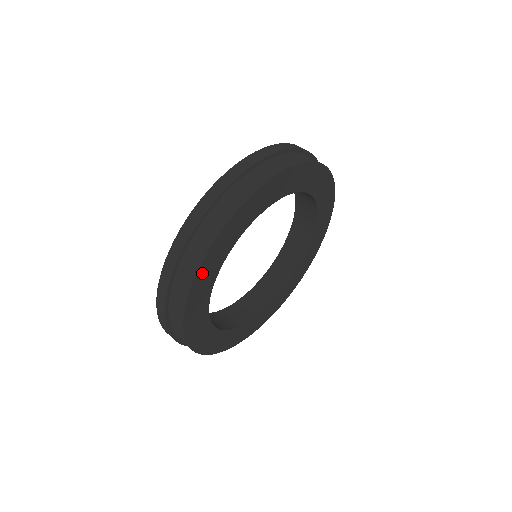
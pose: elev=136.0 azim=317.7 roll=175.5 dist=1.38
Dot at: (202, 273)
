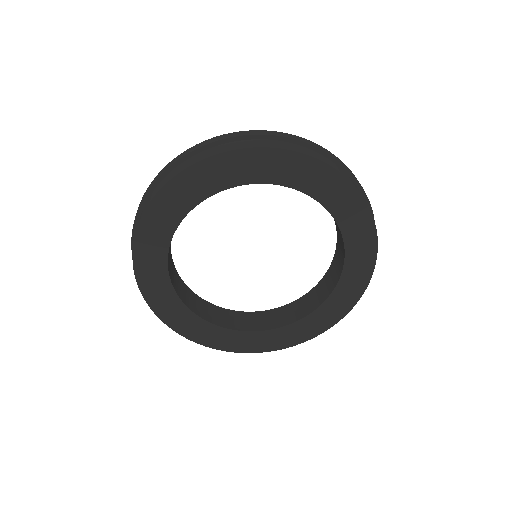
Dot at: (152, 215)
